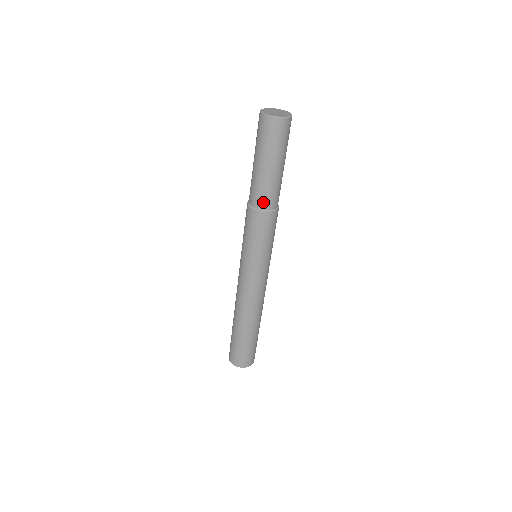
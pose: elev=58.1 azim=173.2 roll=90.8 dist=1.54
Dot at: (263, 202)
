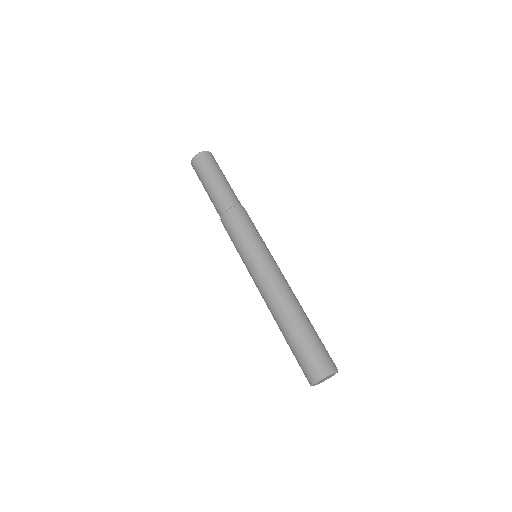
Dot at: (234, 200)
